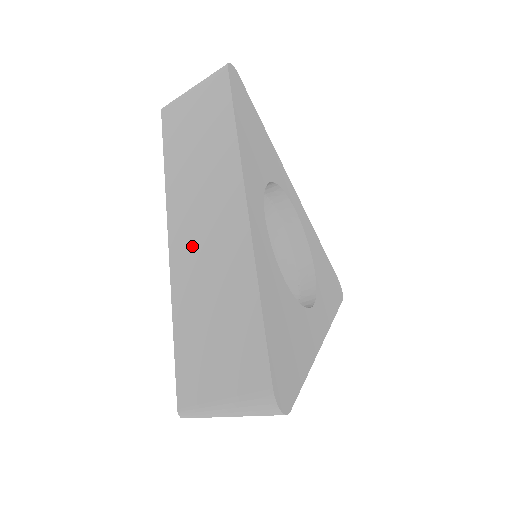
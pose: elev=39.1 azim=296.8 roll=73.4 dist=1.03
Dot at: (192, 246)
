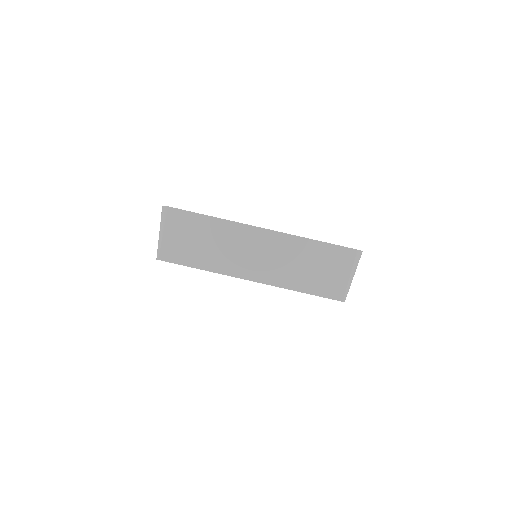
Dot at: occluded
